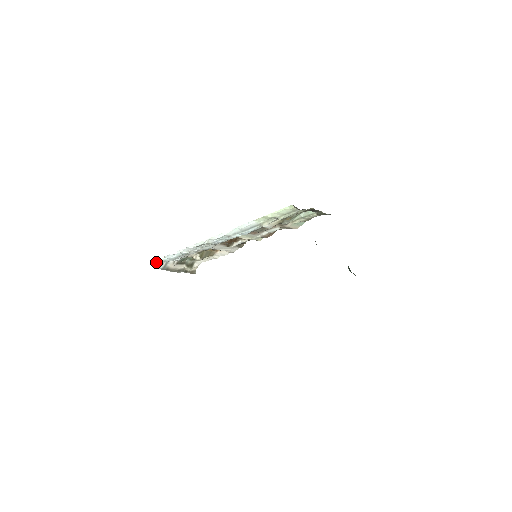
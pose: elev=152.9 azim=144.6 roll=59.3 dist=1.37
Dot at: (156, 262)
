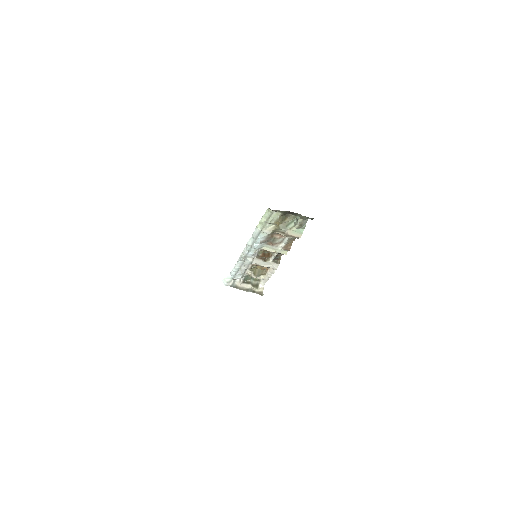
Dot at: (226, 279)
